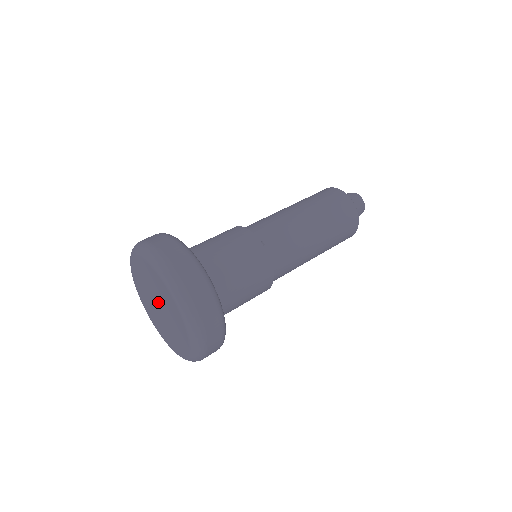
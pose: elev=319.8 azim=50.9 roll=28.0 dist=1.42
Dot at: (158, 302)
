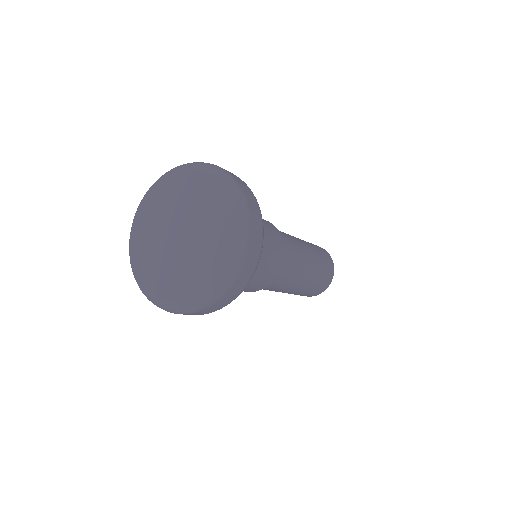
Dot at: (173, 228)
